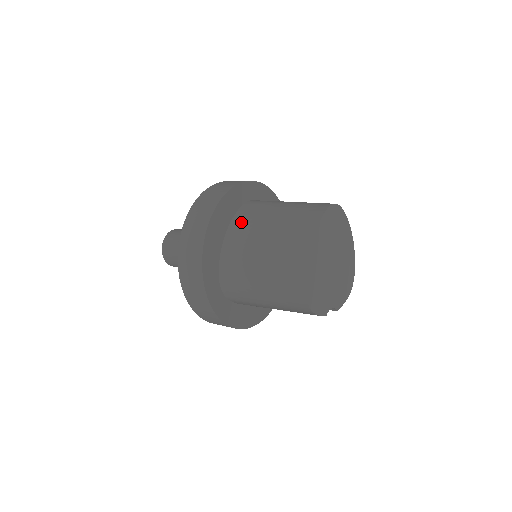
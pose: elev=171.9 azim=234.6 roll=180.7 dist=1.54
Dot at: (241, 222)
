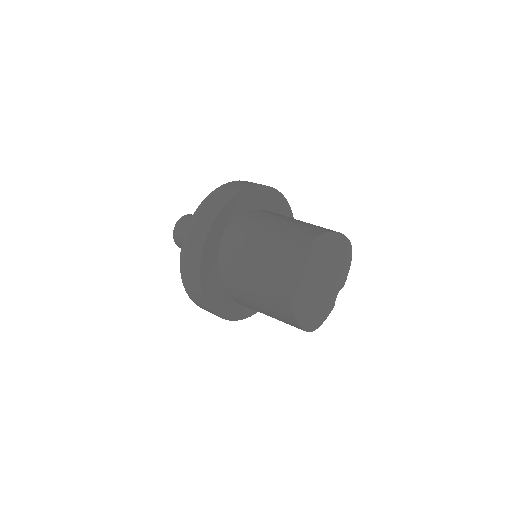
Dot at: (228, 274)
